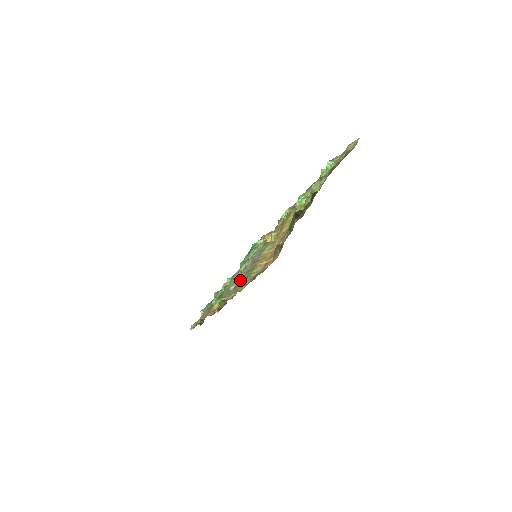
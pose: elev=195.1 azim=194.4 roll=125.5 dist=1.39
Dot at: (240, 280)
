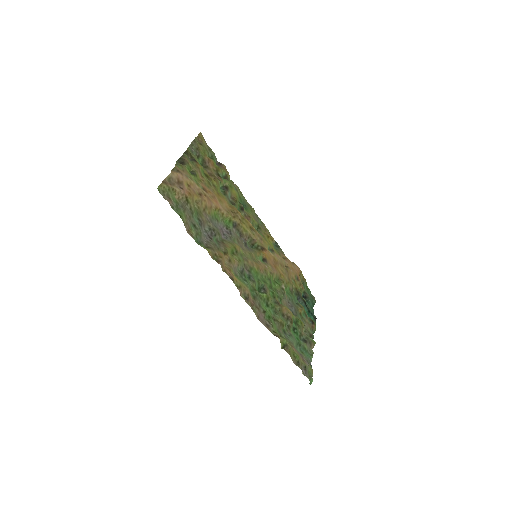
Dot at: (194, 220)
